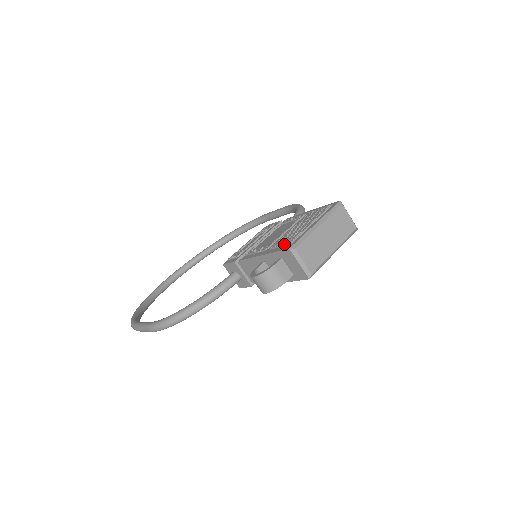
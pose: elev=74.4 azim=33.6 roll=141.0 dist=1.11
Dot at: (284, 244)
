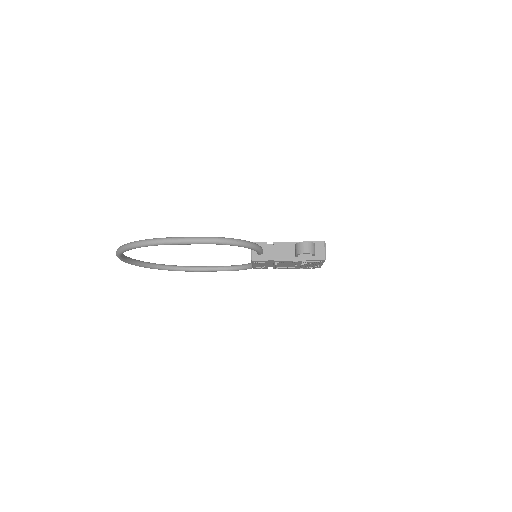
Dot at: (316, 241)
